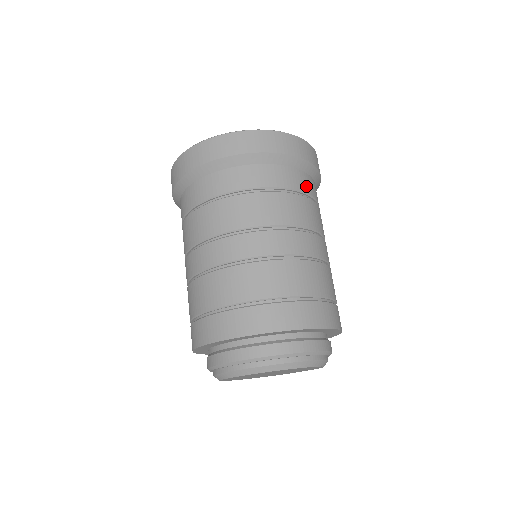
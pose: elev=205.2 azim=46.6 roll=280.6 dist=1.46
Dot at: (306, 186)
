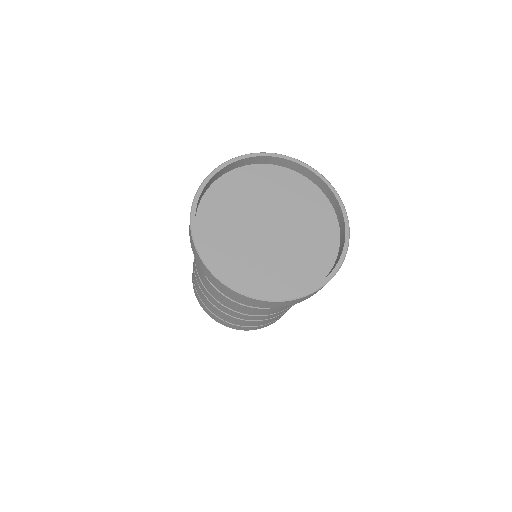
Dot at: occluded
